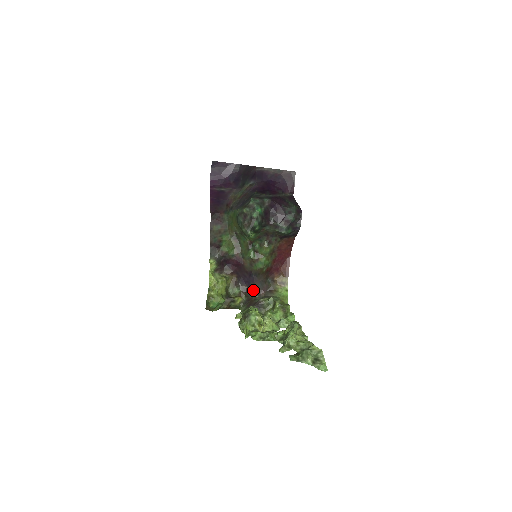
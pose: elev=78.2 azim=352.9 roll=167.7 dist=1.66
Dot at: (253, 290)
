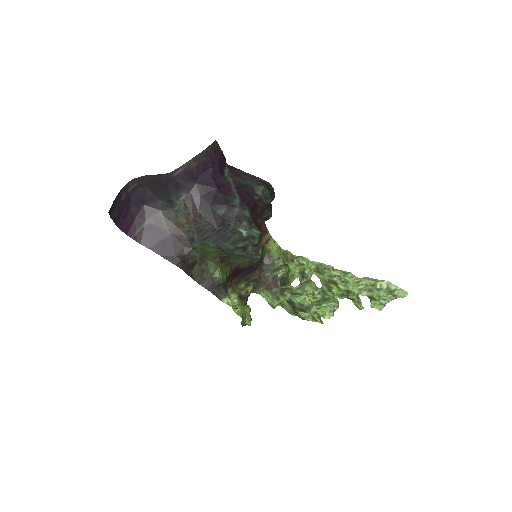
Dot at: (257, 273)
